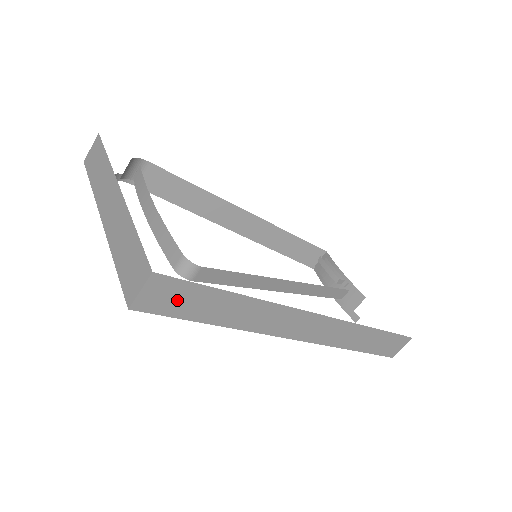
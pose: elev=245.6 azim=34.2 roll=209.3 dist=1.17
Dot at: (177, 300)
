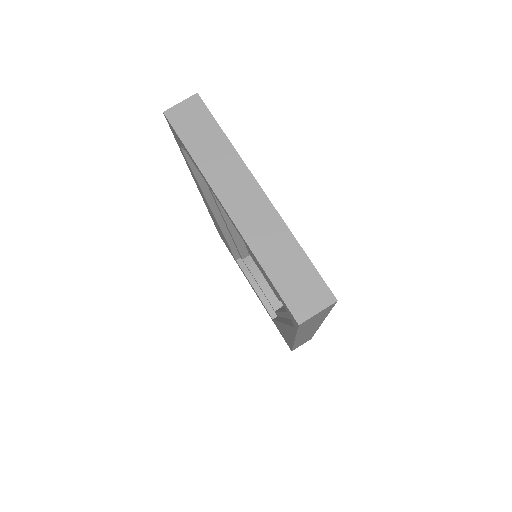
Dot at: (314, 318)
